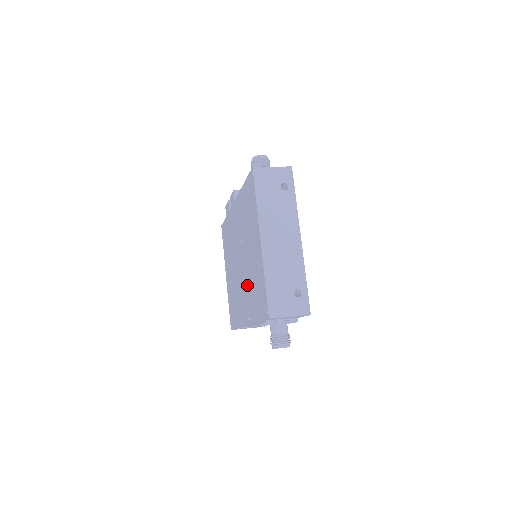
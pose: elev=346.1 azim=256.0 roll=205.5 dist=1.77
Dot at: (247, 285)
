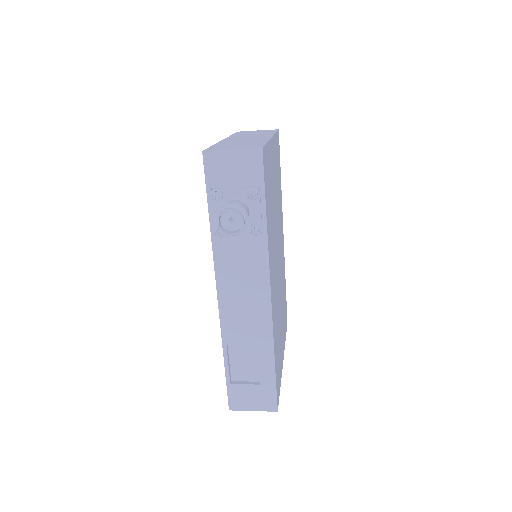
Dot at: occluded
